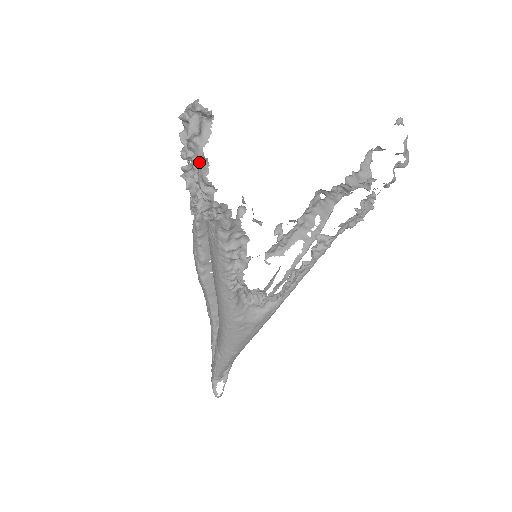
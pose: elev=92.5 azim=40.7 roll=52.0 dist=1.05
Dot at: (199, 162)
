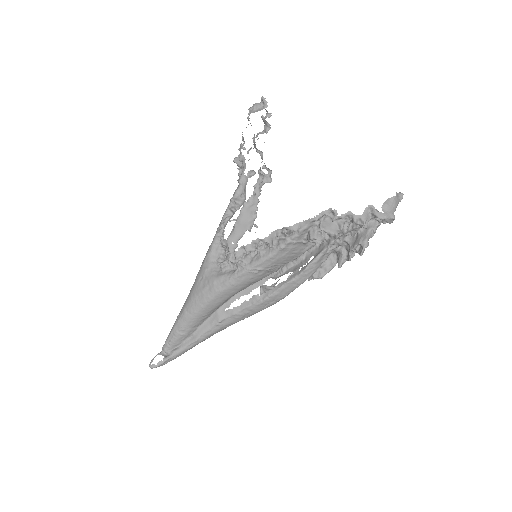
Dot at: occluded
